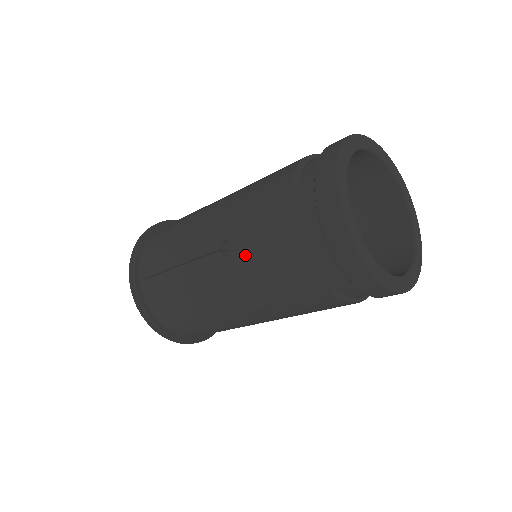
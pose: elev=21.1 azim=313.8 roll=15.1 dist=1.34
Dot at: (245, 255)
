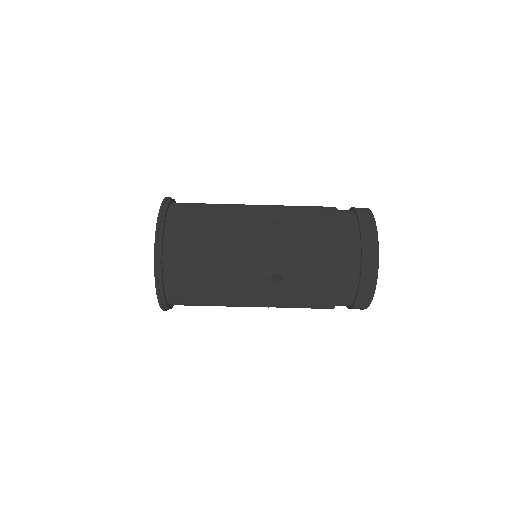
Dot at: occluded
